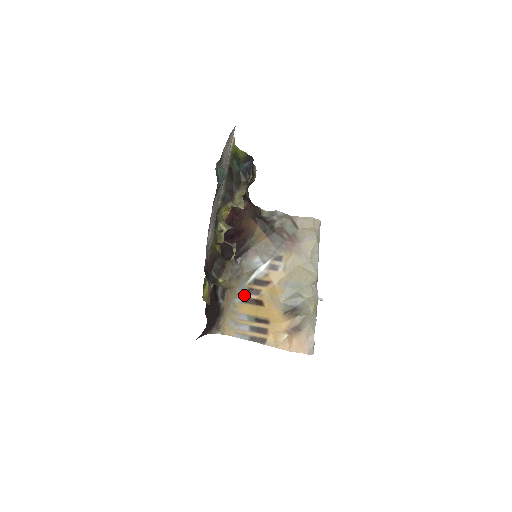
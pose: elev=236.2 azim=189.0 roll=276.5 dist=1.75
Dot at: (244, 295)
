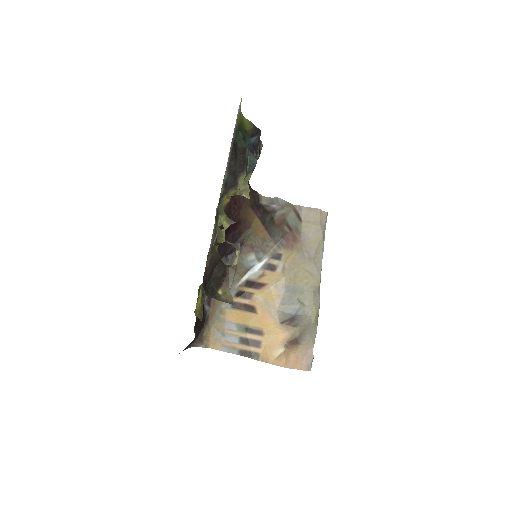
Dot at: occluded
